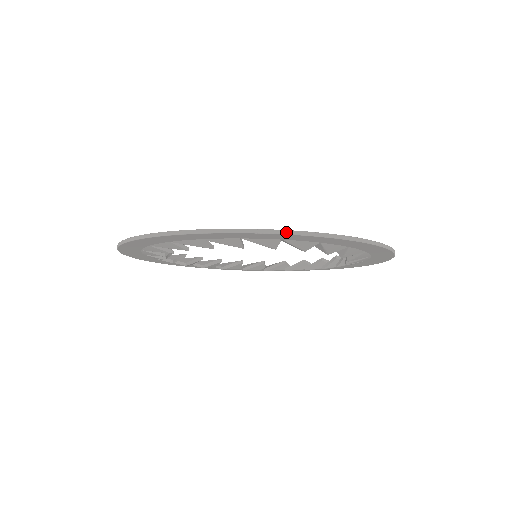
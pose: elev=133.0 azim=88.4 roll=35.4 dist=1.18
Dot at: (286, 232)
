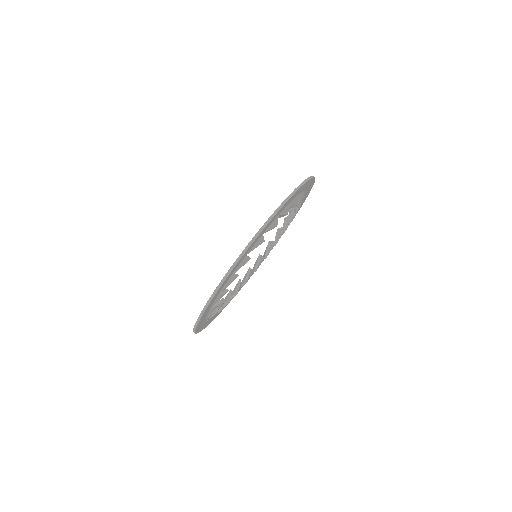
Dot at: (282, 205)
